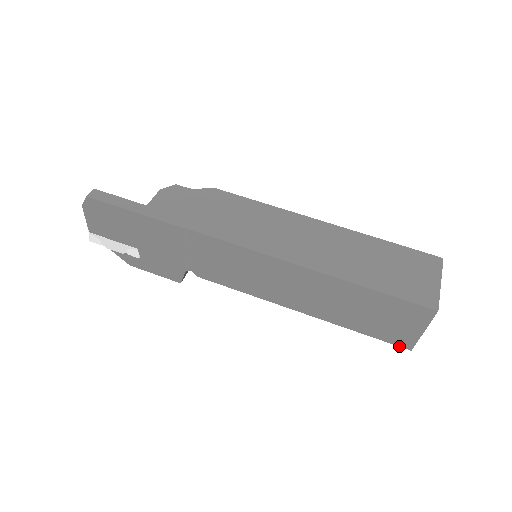
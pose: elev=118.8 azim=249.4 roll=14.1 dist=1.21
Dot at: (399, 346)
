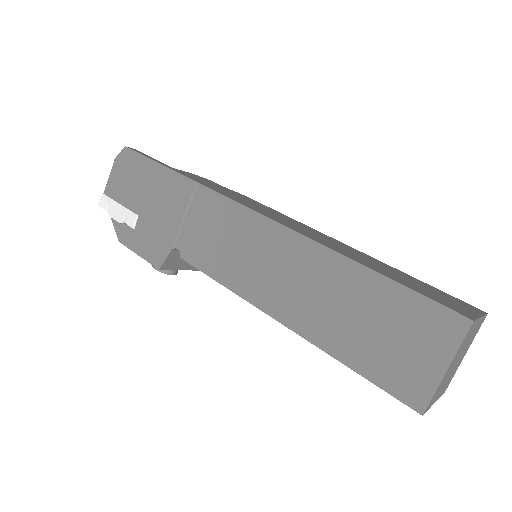
Dot at: (405, 403)
